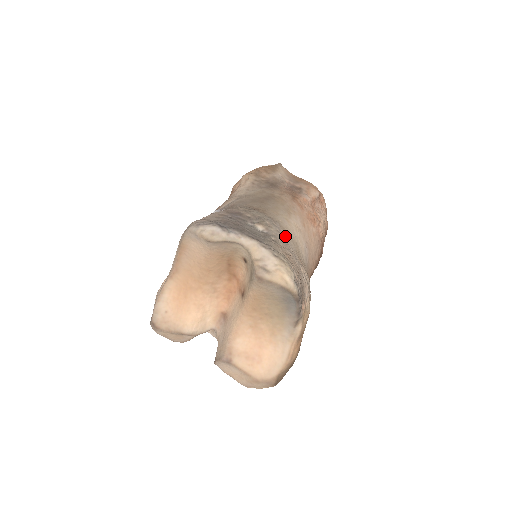
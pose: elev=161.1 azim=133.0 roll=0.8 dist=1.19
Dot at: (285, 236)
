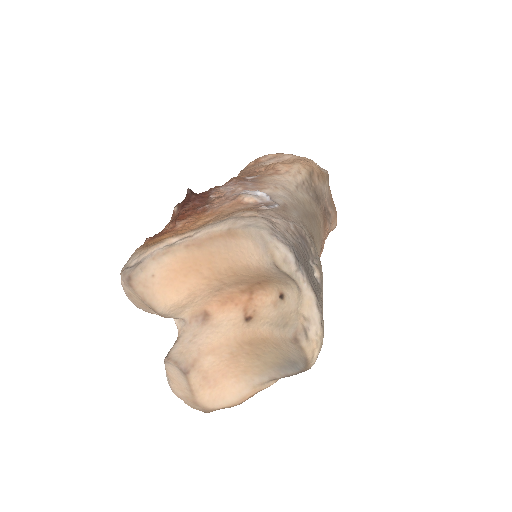
Dot at: occluded
